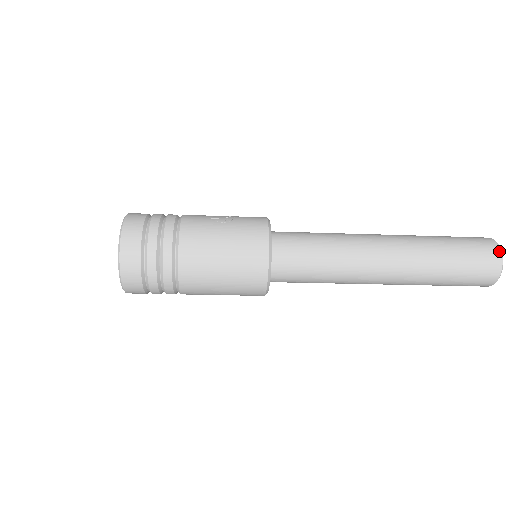
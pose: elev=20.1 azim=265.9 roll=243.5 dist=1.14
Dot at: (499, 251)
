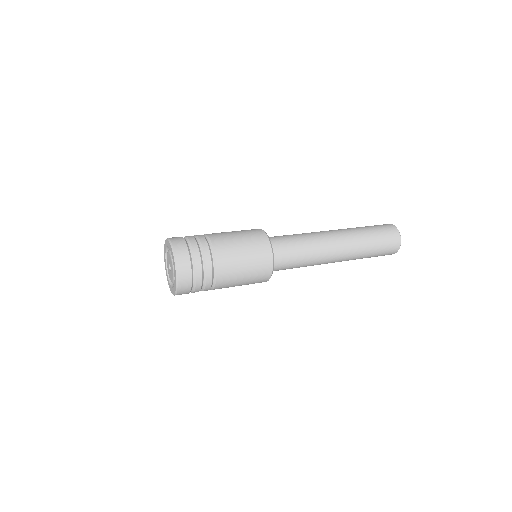
Dot at: (395, 227)
